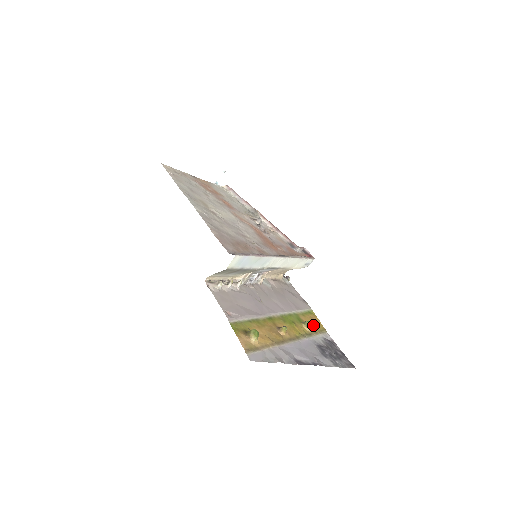
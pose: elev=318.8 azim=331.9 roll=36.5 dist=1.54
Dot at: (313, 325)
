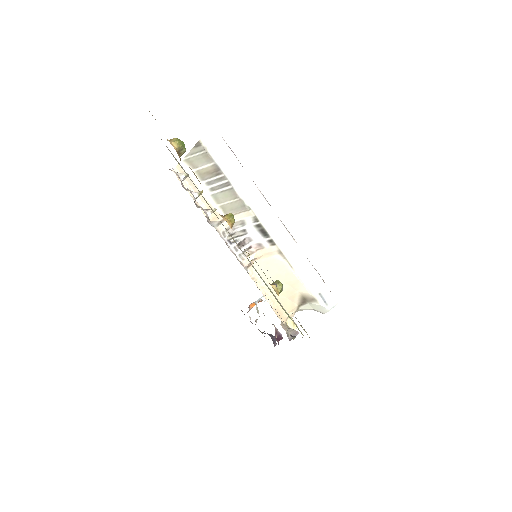
Dot at: occluded
